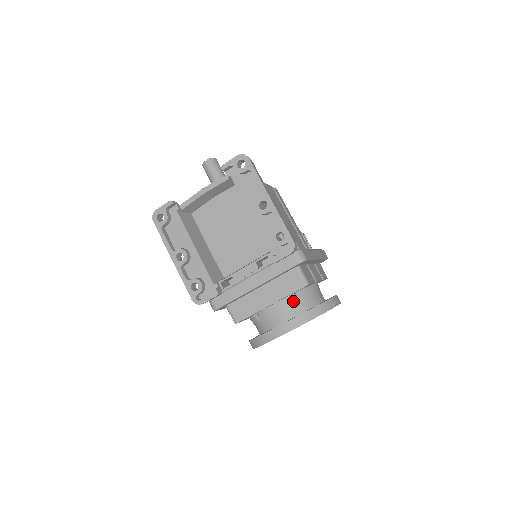
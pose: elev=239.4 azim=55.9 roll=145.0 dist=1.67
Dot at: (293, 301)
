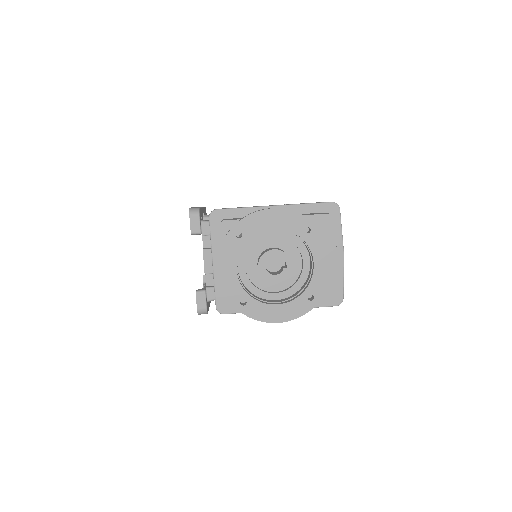
Dot at: occluded
